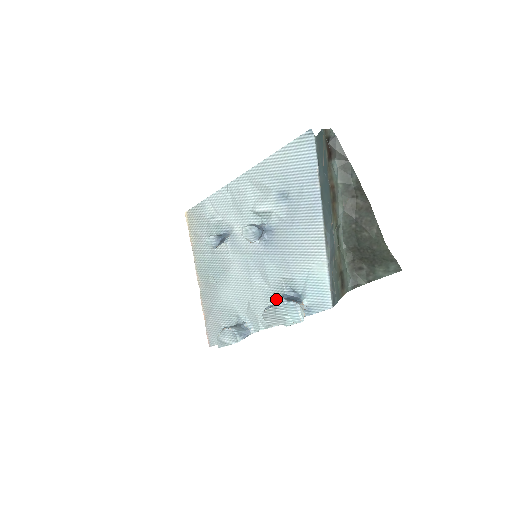
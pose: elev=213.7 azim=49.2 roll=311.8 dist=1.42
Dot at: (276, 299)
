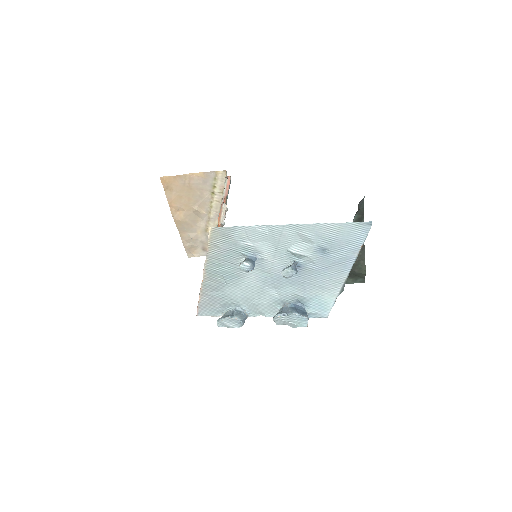
Dot at: (282, 303)
